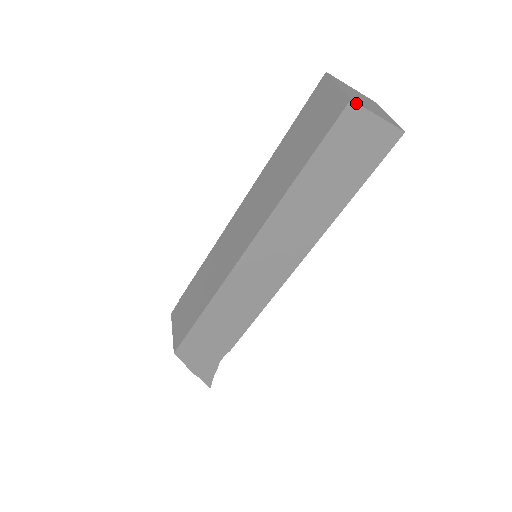
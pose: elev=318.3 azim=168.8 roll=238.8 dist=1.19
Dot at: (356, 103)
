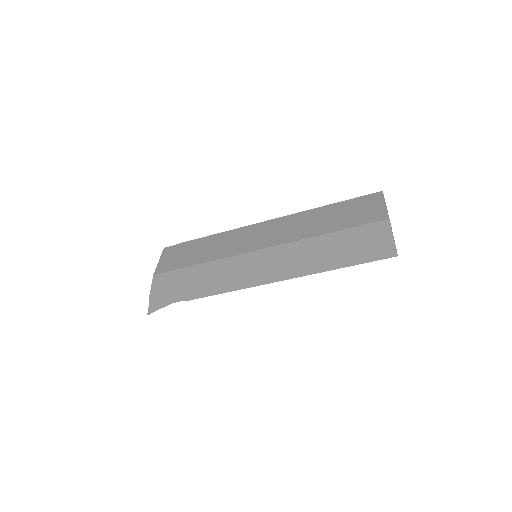
Dot at: occluded
